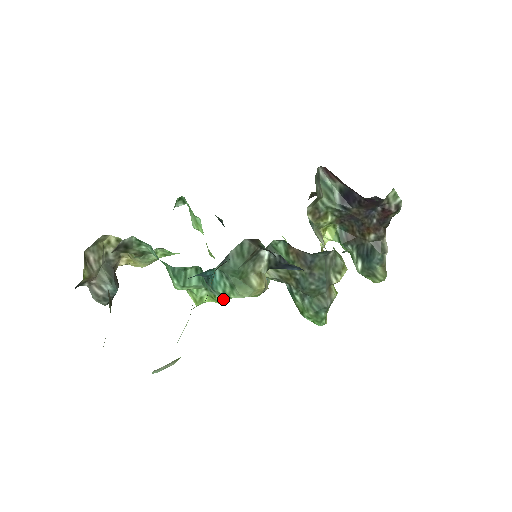
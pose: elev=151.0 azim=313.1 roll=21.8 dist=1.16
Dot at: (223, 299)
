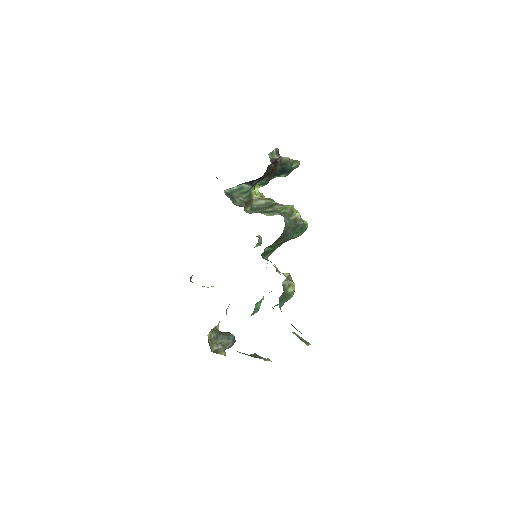
Dot at: occluded
